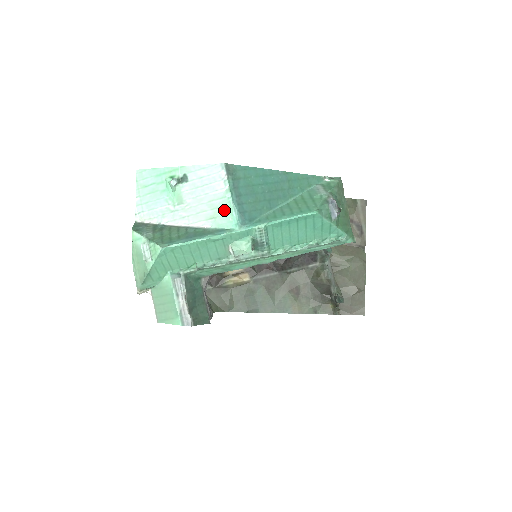
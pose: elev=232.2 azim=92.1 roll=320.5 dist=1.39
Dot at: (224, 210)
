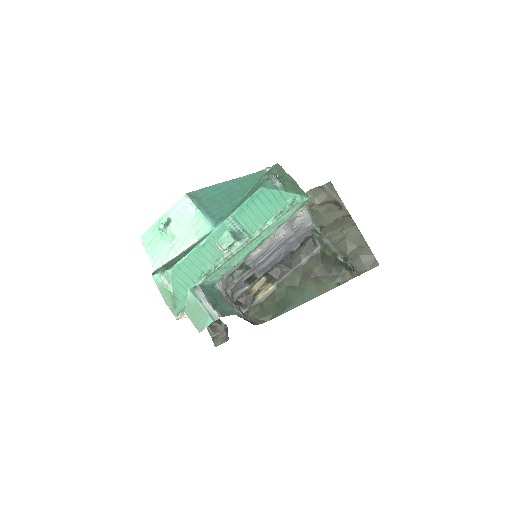
Dot at: (200, 223)
